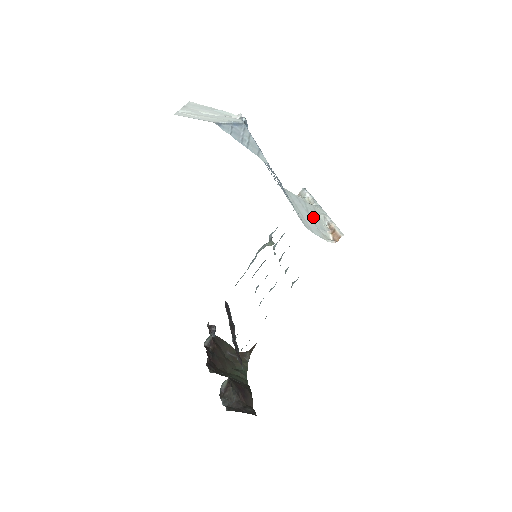
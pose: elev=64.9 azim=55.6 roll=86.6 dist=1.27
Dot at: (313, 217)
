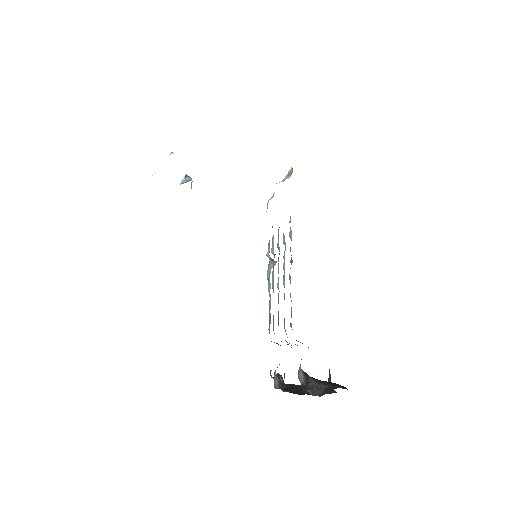
Dot at: occluded
